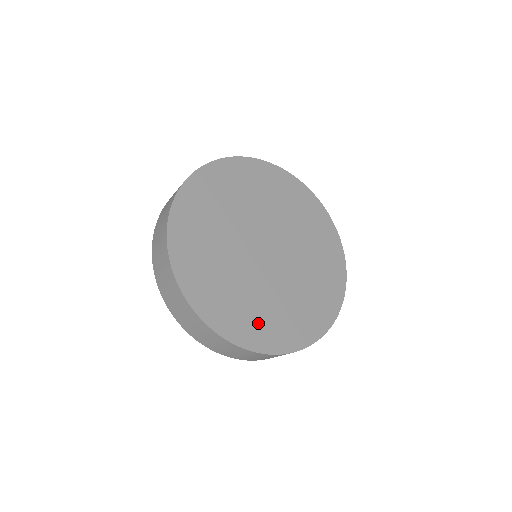
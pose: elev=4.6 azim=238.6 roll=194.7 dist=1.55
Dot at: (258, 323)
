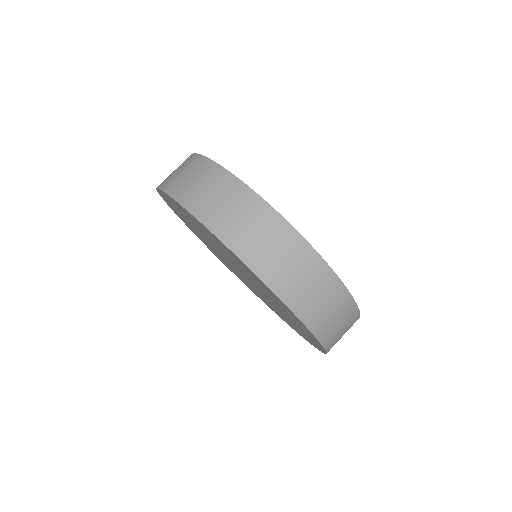
Dot at: occluded
